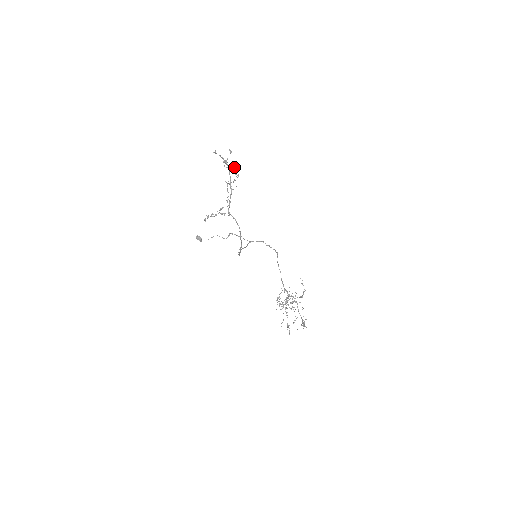
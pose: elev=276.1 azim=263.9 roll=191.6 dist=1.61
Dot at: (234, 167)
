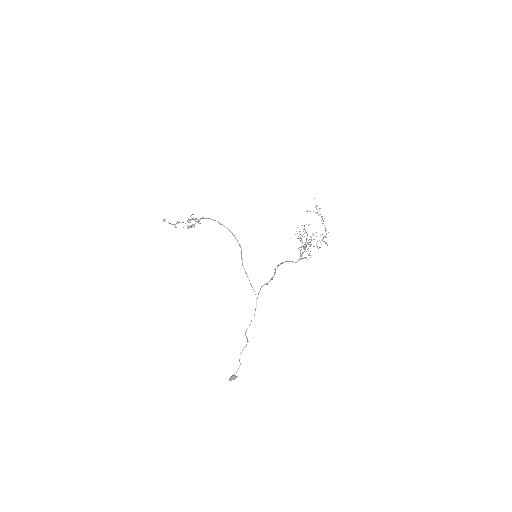
Dot at: occluded
